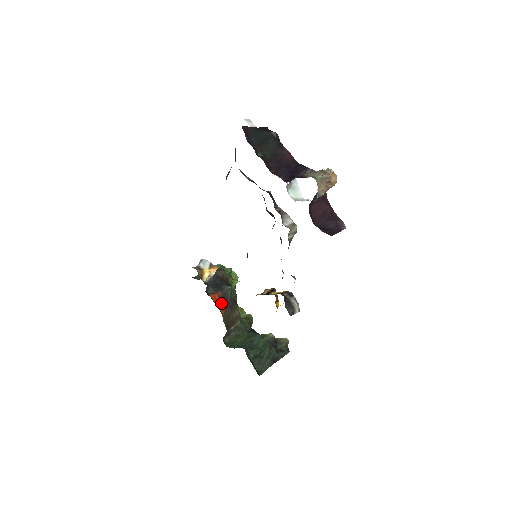
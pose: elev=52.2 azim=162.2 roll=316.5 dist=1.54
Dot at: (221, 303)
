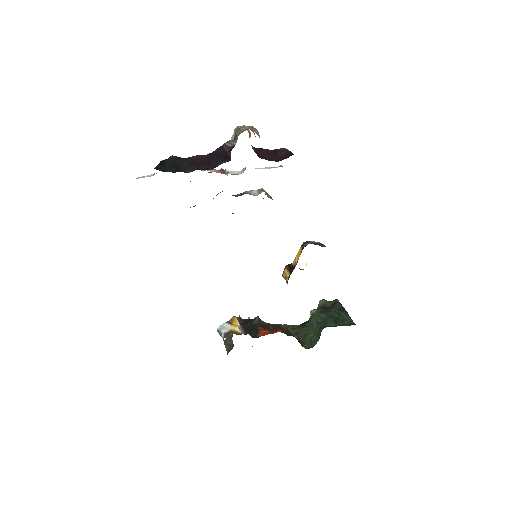
Dot at: occluded
